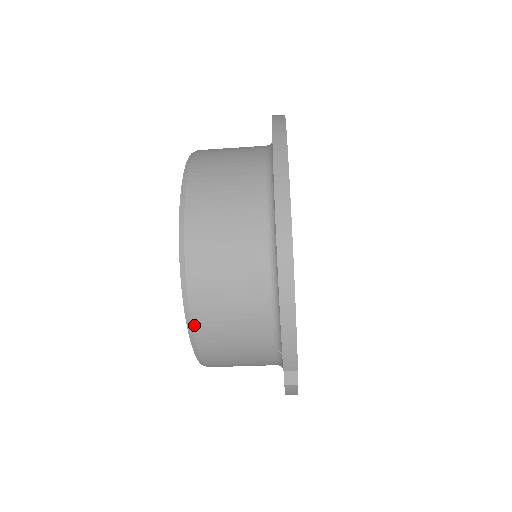
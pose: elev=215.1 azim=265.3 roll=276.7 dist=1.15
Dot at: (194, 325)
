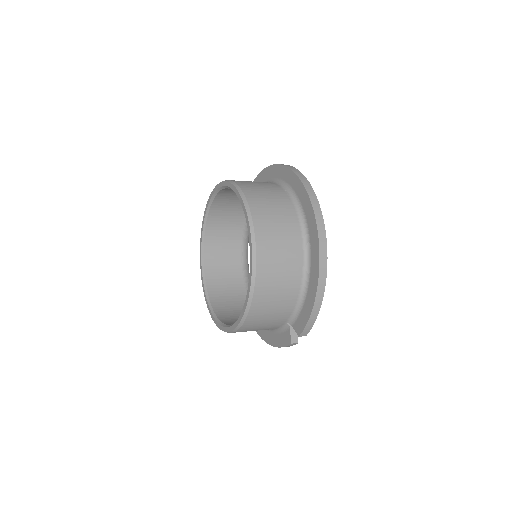
Dot at: (250, 311)
